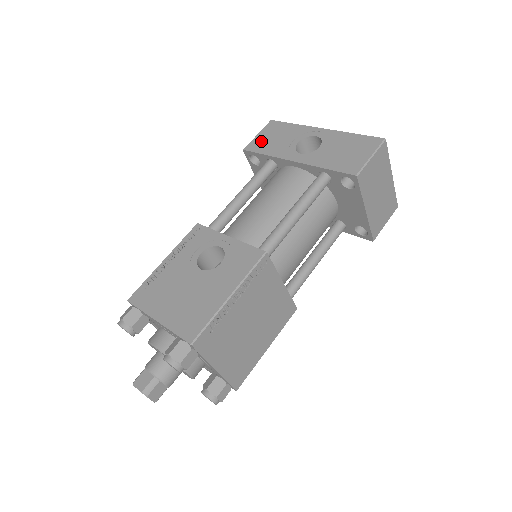
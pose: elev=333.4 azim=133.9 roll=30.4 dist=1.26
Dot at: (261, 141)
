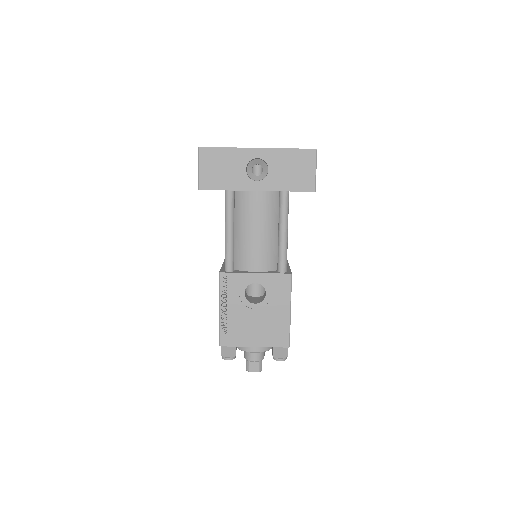
Dot at: (210, 176)
